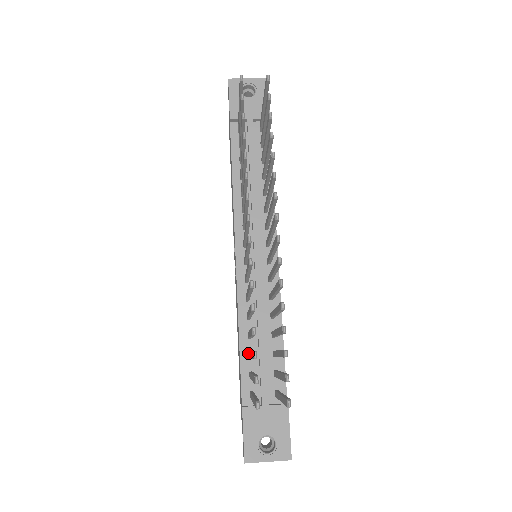
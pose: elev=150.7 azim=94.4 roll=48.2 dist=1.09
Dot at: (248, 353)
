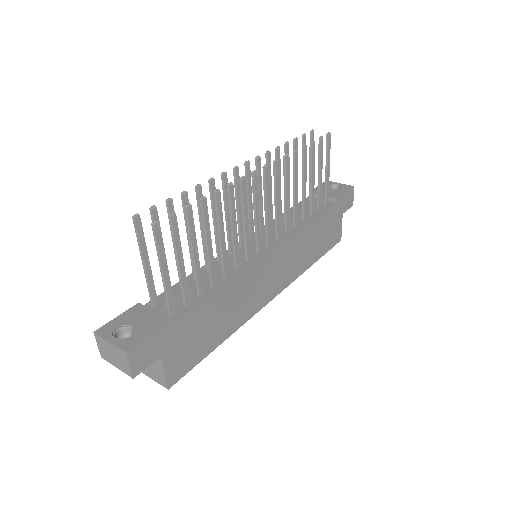
Dot at: occluded
